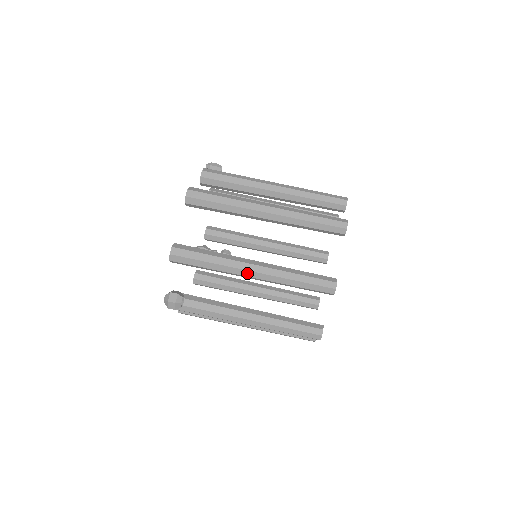
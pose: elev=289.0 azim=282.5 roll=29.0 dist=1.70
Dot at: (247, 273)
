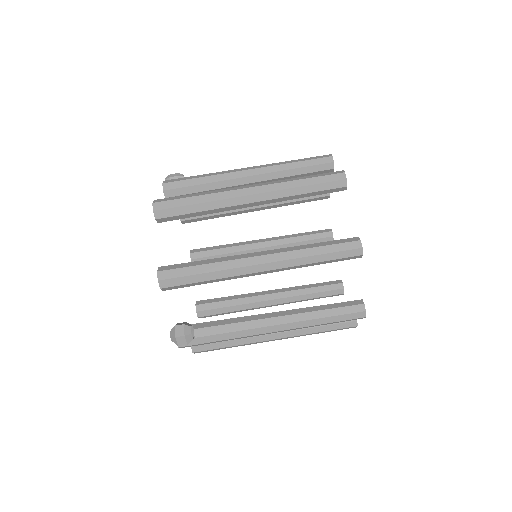
Dot at: (255, 268)
